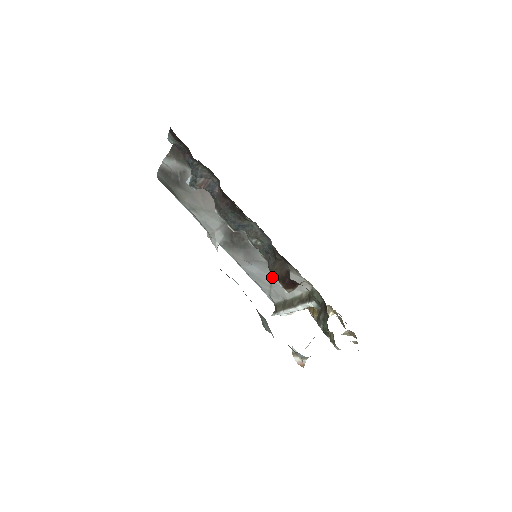
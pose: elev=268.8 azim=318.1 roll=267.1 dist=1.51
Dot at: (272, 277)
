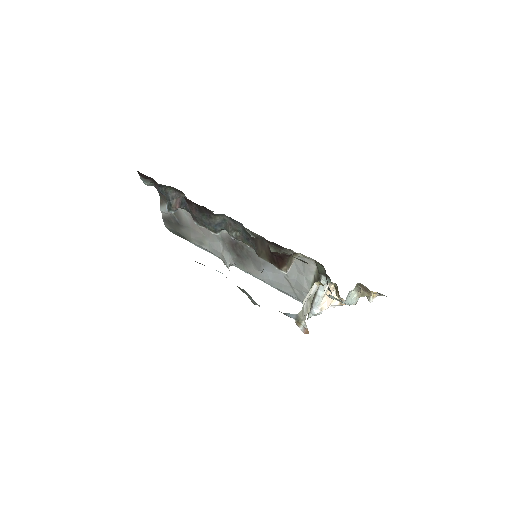
Dot at: (285, 274)
